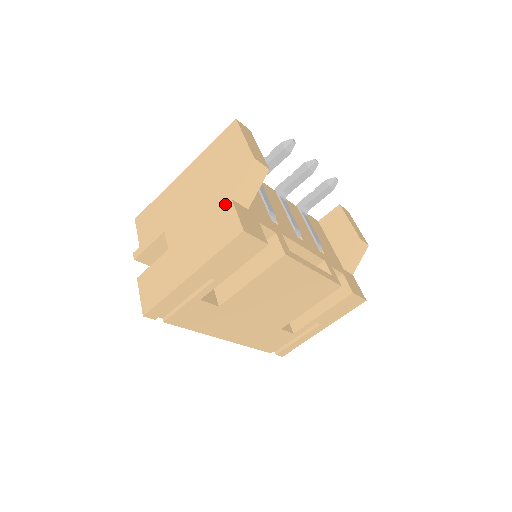
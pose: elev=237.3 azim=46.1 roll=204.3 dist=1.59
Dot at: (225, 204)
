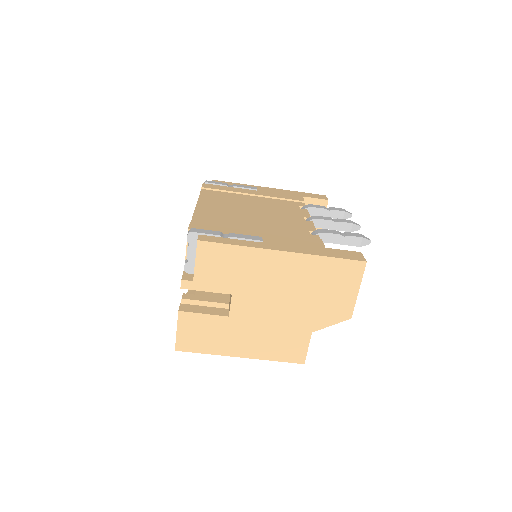
Dot at: (304, 331)
